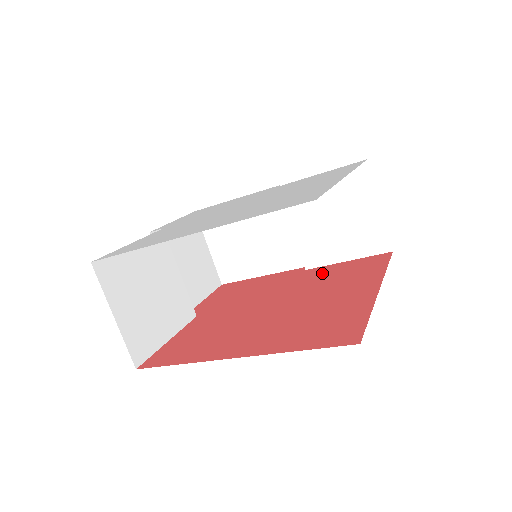
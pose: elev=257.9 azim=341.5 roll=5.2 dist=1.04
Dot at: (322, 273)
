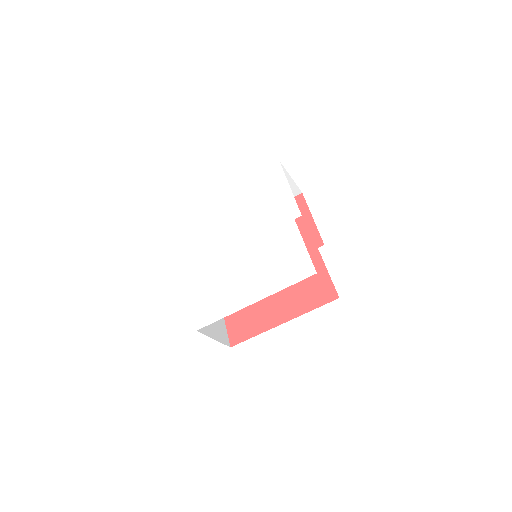
Dot at: occluded
